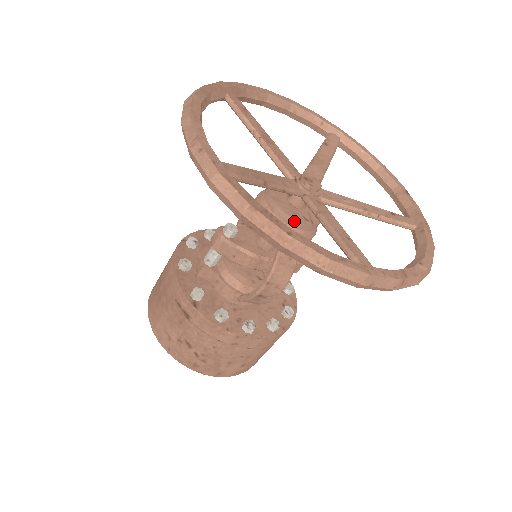
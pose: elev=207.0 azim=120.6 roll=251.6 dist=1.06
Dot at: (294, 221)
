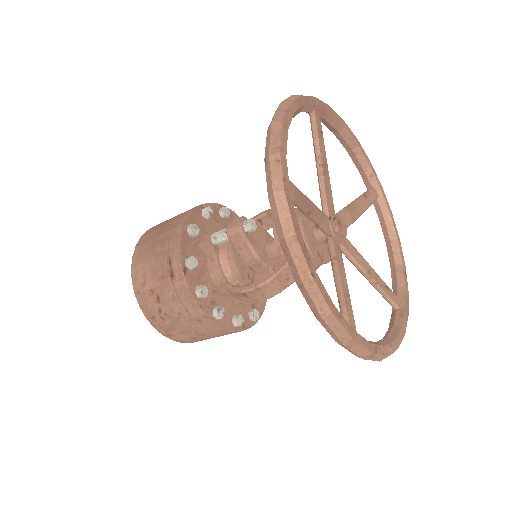
Dot at: (309, 252)
